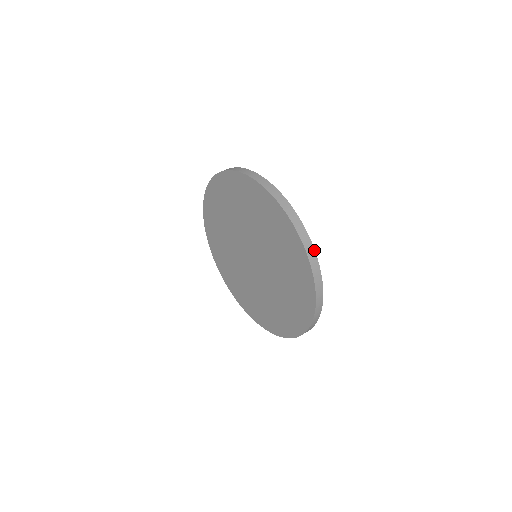
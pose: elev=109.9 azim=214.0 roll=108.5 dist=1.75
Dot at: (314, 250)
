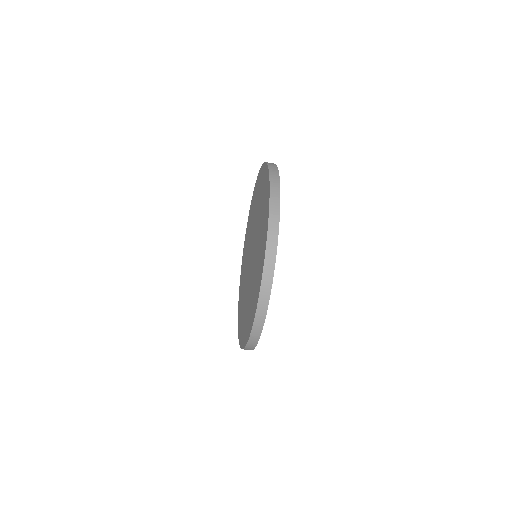
Dot at: (275, 262)
